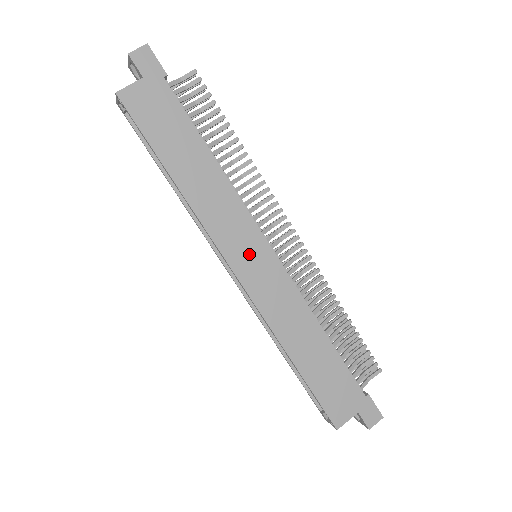
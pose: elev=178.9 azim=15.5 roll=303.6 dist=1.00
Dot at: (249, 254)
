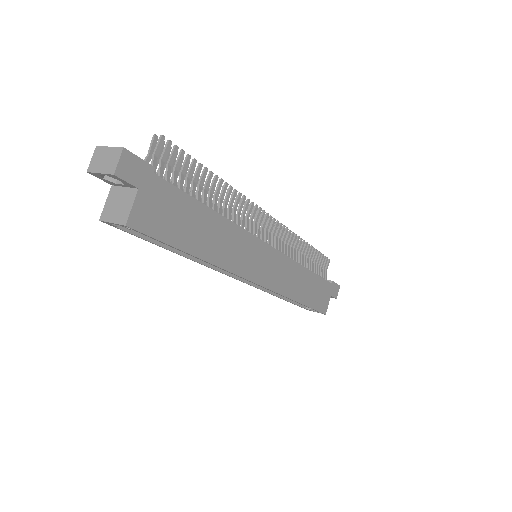
Dot at: (262, 263)
